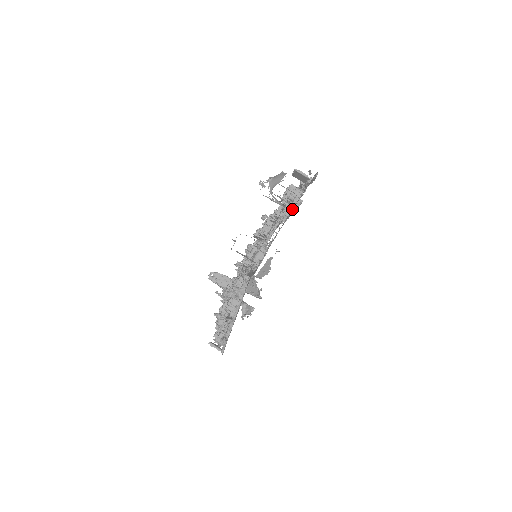
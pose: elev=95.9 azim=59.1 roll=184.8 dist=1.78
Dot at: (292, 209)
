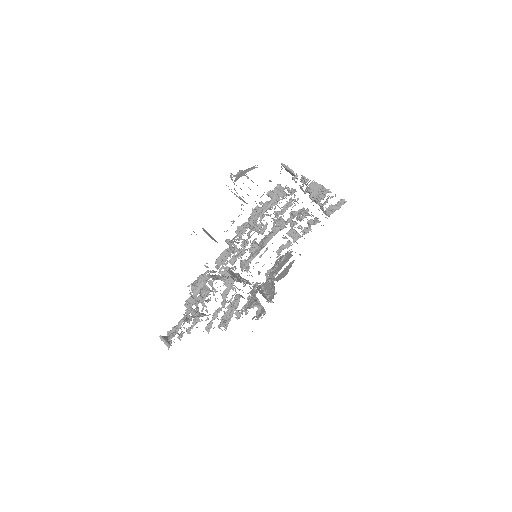
Dot at: occluded
